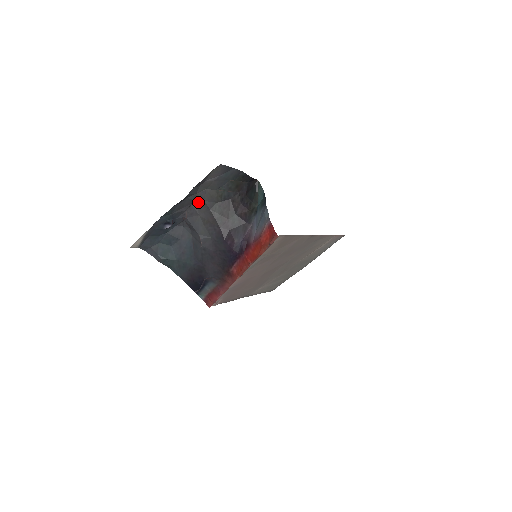
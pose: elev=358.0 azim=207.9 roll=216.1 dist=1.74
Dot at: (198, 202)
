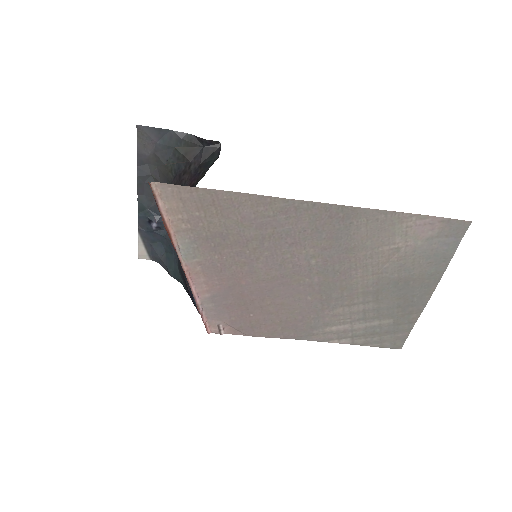
Dot at: occluded
